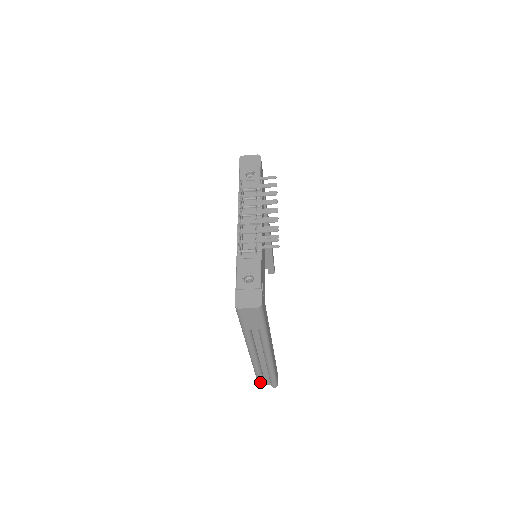
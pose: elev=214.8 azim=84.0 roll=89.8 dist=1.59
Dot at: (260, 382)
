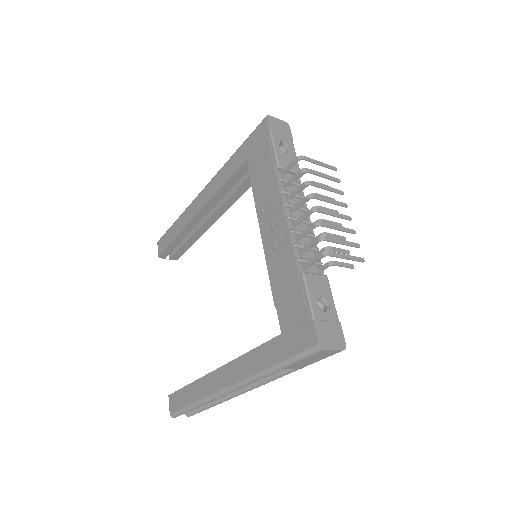
Dot at: (184, 413)
